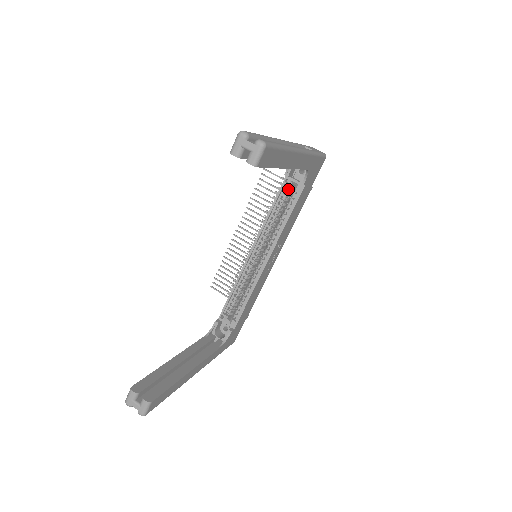
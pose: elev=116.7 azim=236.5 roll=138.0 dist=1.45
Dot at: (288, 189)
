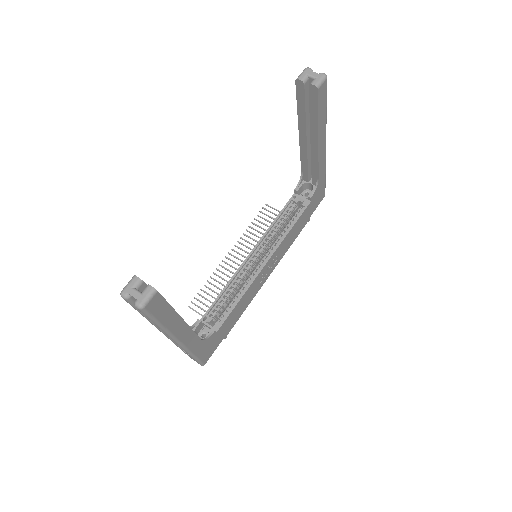
Dot at: (294, 205)
